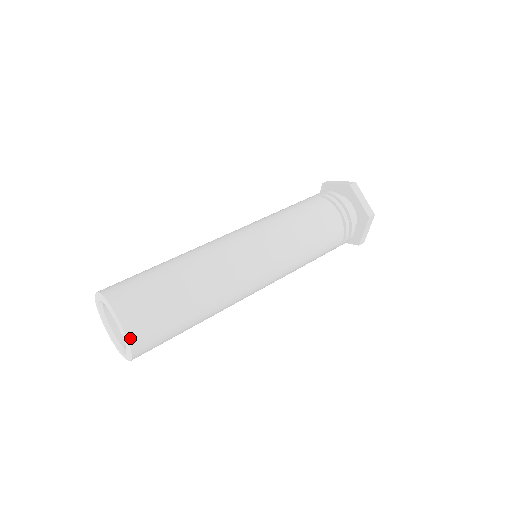
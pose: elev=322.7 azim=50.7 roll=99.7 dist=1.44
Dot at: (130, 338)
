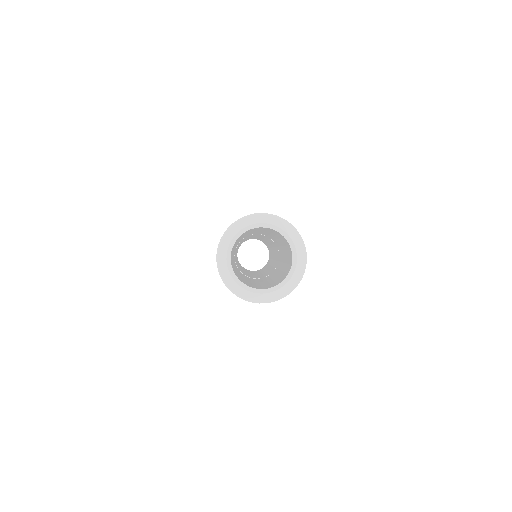
Dot at: (306, 257)
